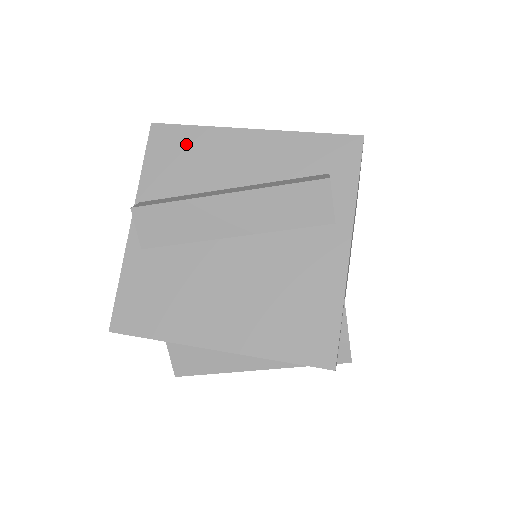
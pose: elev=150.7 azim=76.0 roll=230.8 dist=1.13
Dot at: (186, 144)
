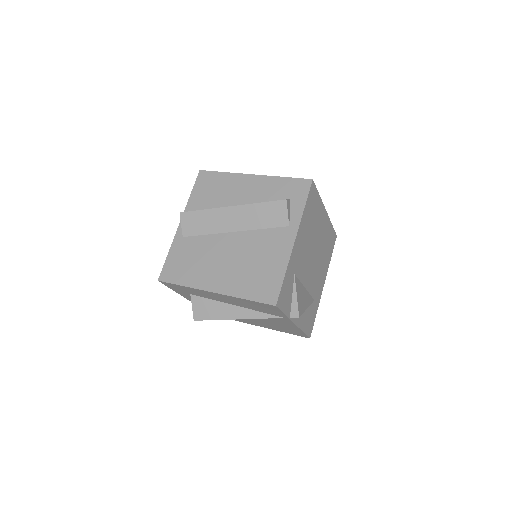
Dot at: (216, 182)
